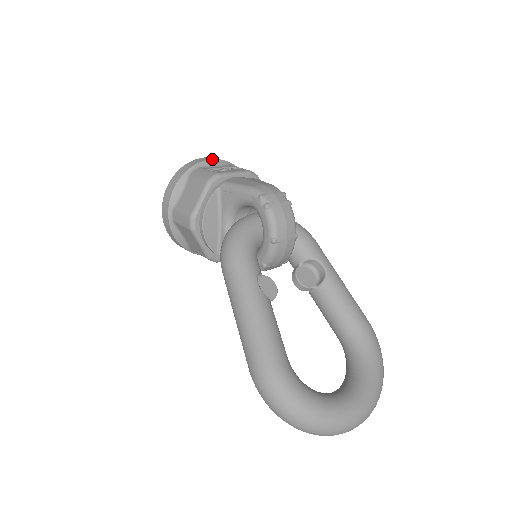
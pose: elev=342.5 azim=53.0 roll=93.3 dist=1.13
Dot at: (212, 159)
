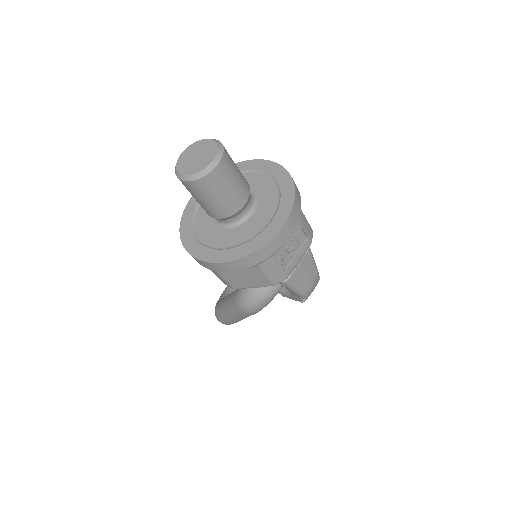
Dot at: occluded
